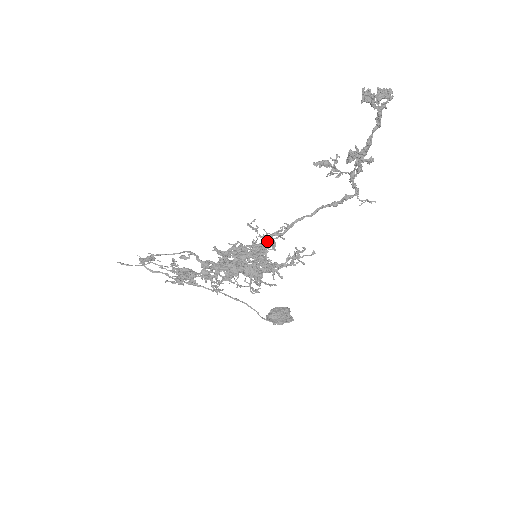
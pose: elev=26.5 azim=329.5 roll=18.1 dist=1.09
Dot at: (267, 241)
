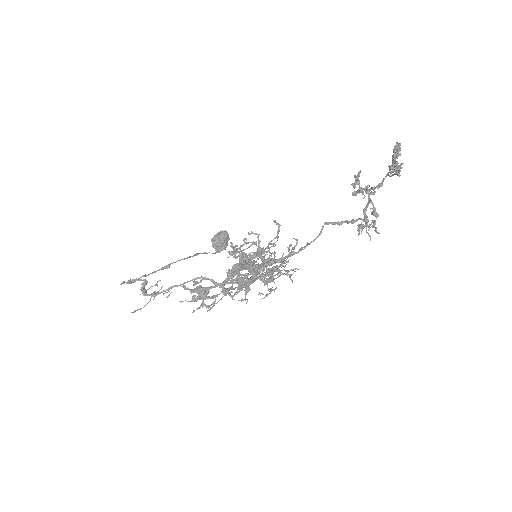
Dot at: (284, 260)
